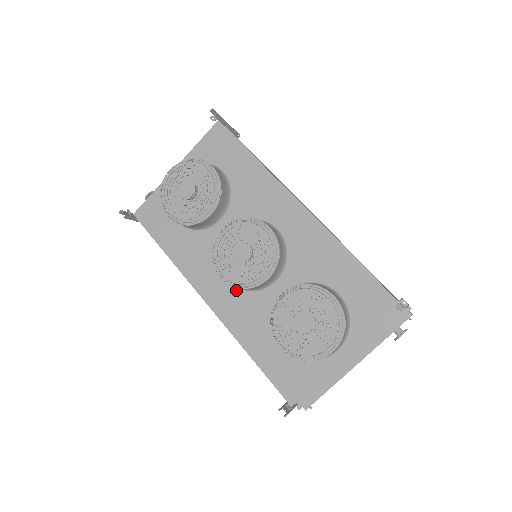
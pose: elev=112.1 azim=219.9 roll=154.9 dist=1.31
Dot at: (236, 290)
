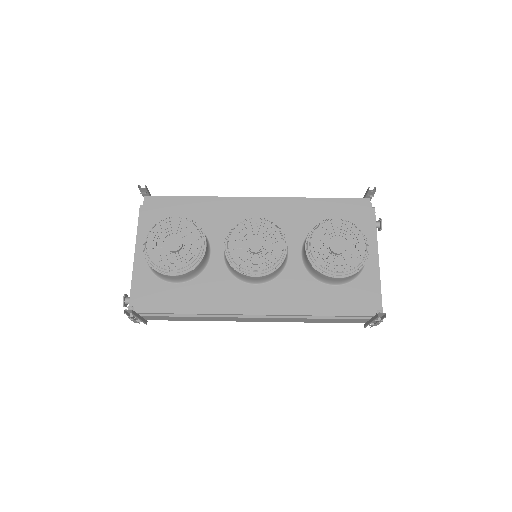
Dot at: (268, 285)
